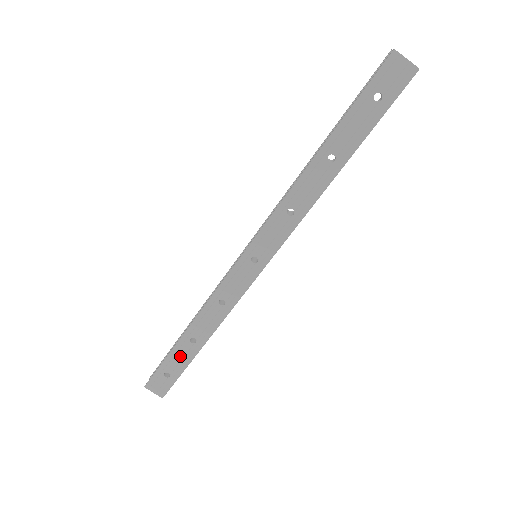
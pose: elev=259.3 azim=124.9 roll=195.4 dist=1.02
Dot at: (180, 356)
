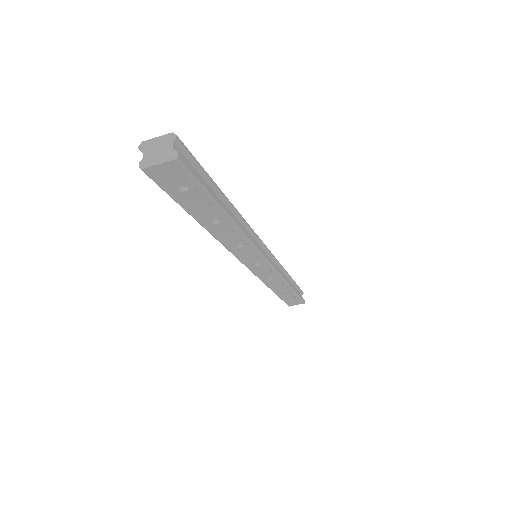
Dot at: (287, 296)
